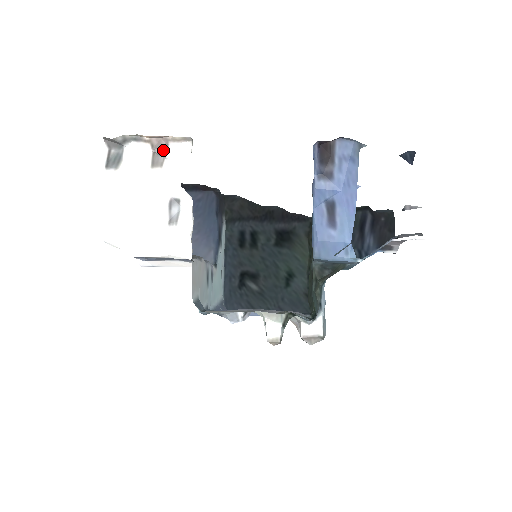
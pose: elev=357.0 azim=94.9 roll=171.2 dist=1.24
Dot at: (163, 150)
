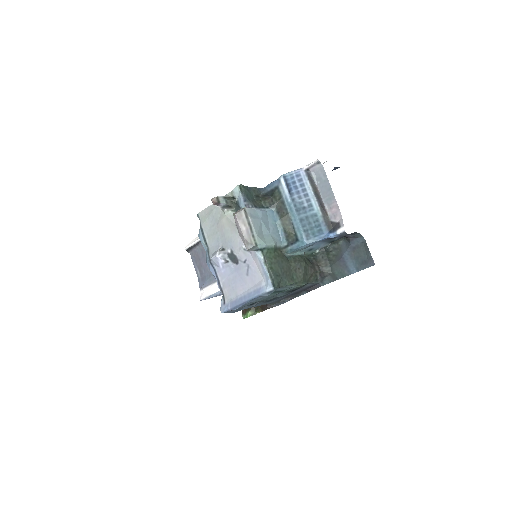
Dot at: occluded
